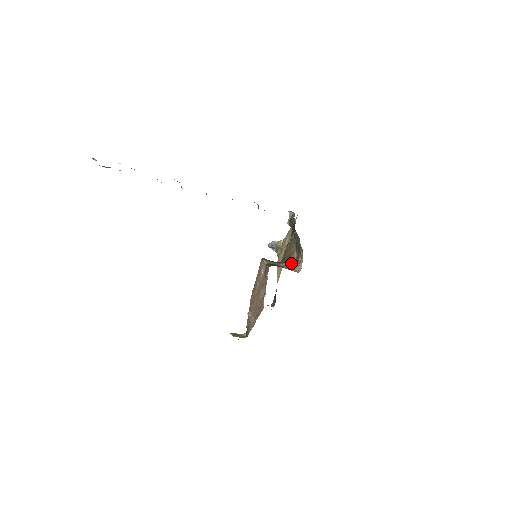
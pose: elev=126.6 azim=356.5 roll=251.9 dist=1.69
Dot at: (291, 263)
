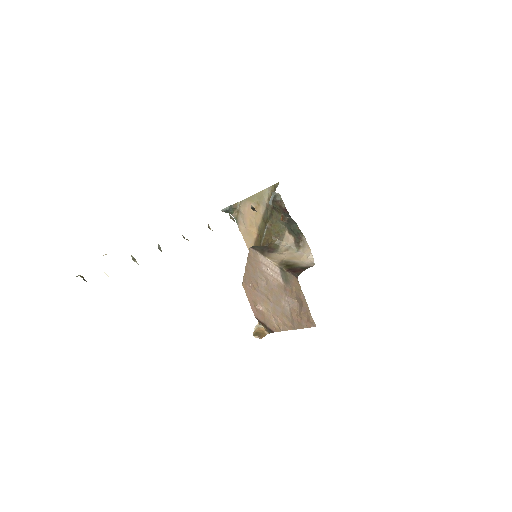
Dot at: (290, 249)
